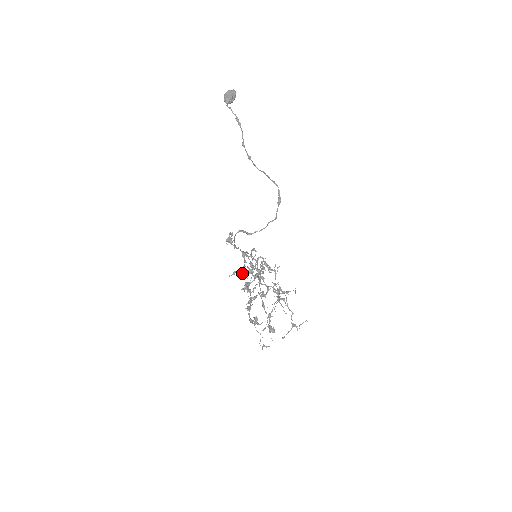
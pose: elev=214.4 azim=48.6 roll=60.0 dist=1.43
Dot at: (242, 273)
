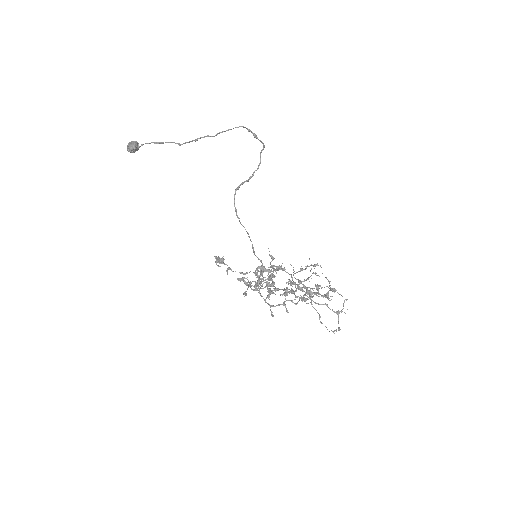
Dot at: occluded
